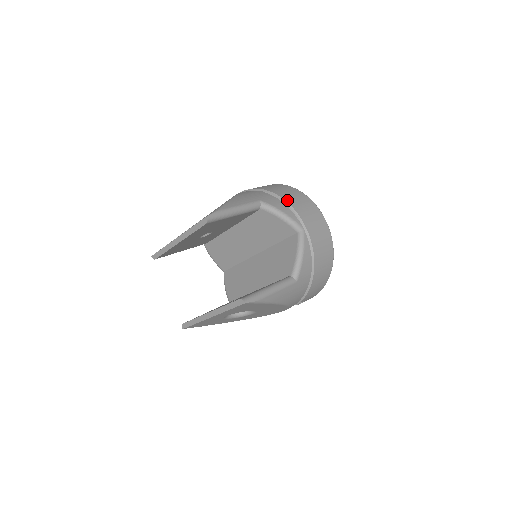
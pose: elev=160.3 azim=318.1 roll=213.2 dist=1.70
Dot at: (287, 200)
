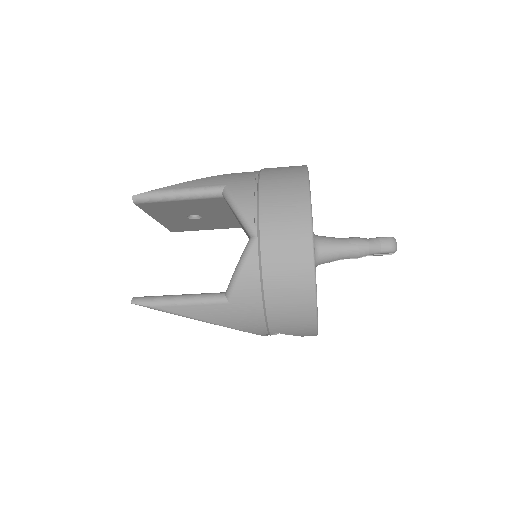
Dot at: (262, 190)
